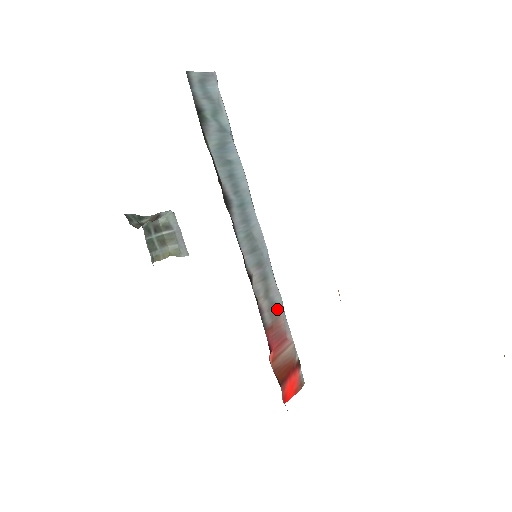
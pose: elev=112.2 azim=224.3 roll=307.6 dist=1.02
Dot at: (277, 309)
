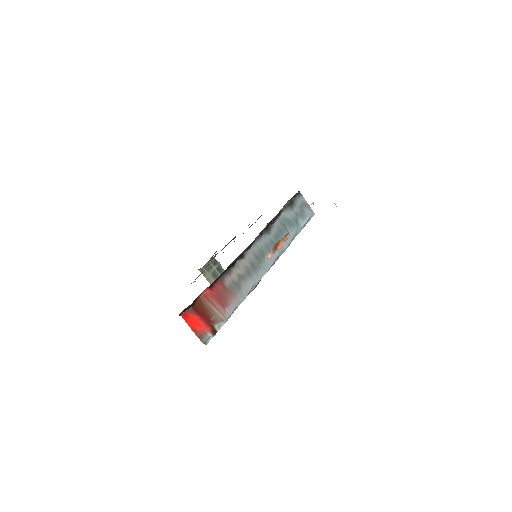
Dot at: (238, 292)
